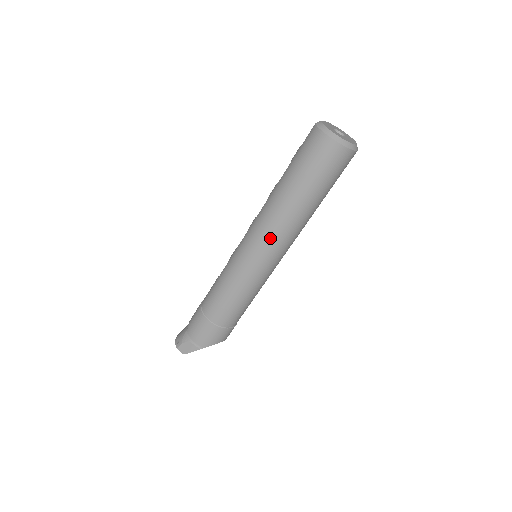
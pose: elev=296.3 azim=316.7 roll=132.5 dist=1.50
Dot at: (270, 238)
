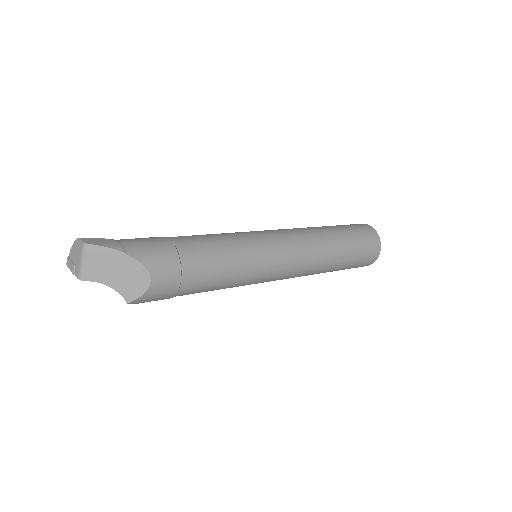
Dot at: (297, 235)
